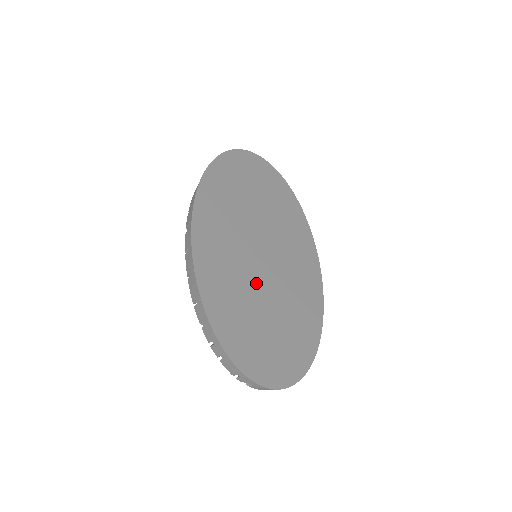
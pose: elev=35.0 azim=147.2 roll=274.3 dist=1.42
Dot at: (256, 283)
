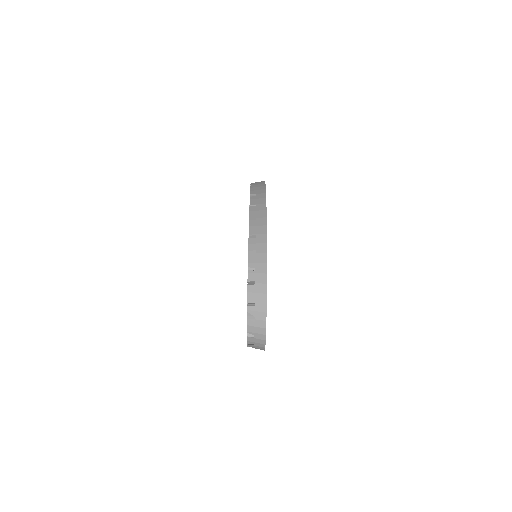
Dot at: occluded
